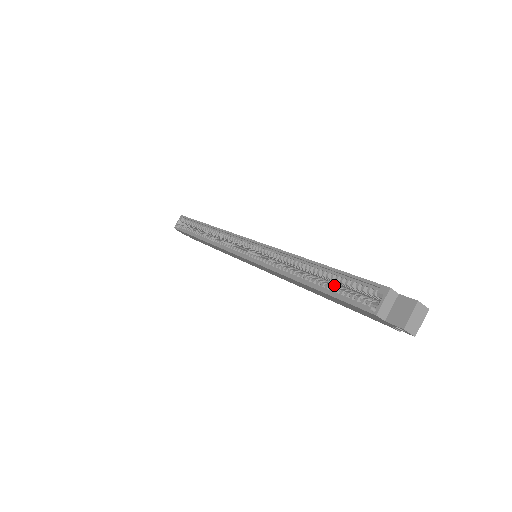
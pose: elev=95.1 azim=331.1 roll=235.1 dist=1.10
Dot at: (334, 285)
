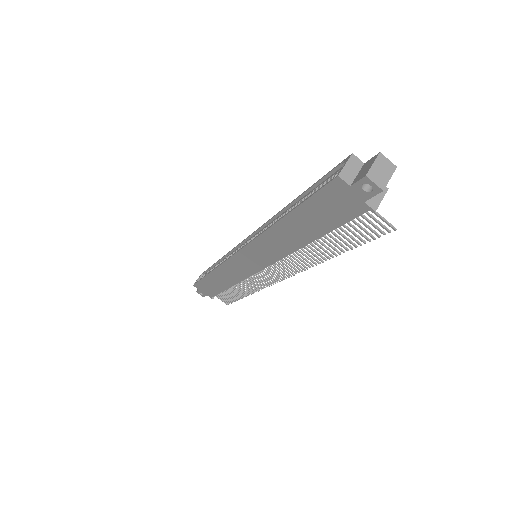
Dot at: occluded
